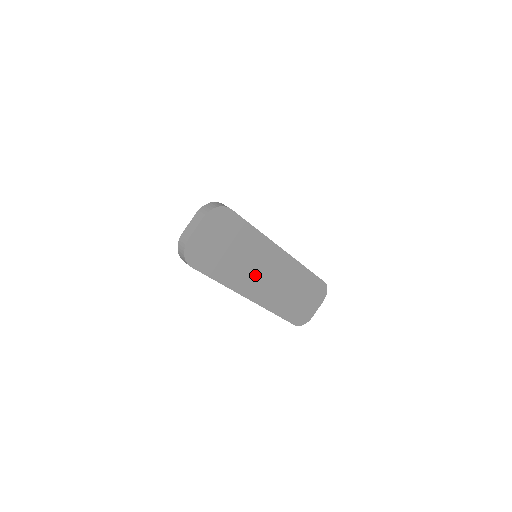
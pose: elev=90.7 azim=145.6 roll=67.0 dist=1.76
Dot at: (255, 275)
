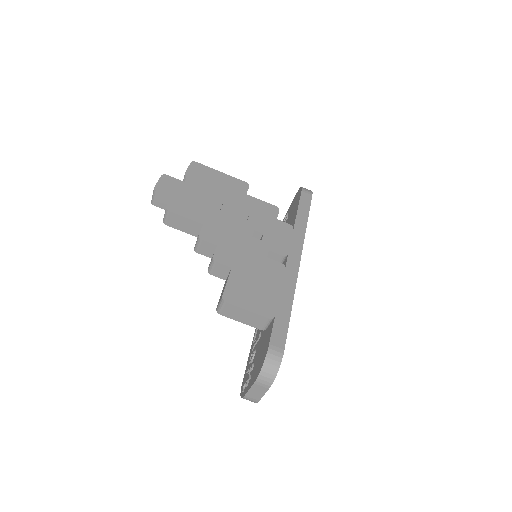
Dot at: occluded
